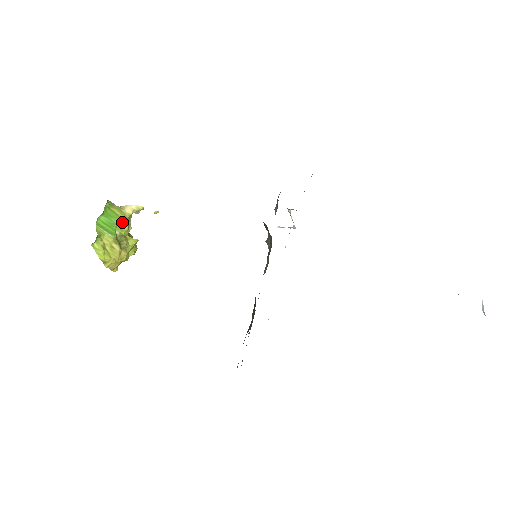
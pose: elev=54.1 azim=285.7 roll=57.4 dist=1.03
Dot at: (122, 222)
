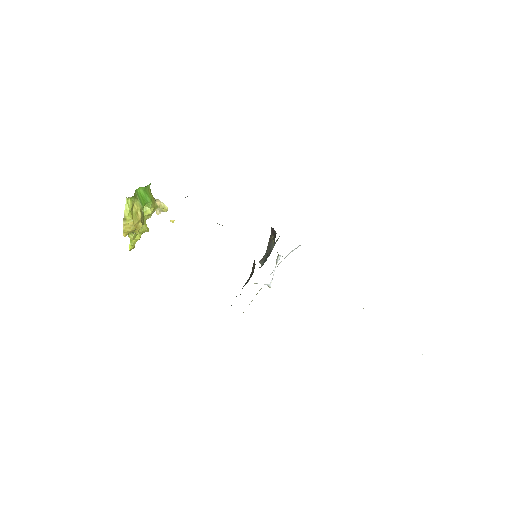
Dot at: (151, 204)
